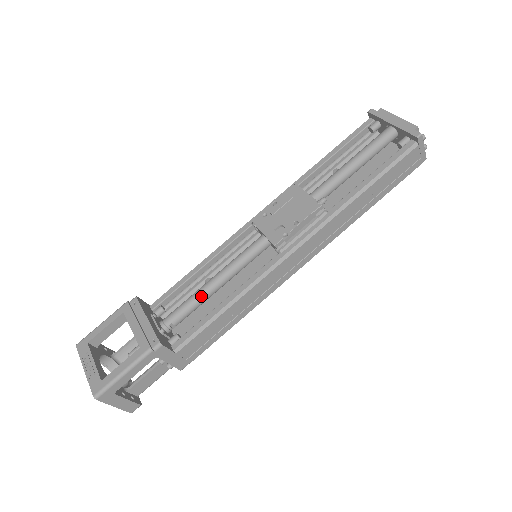
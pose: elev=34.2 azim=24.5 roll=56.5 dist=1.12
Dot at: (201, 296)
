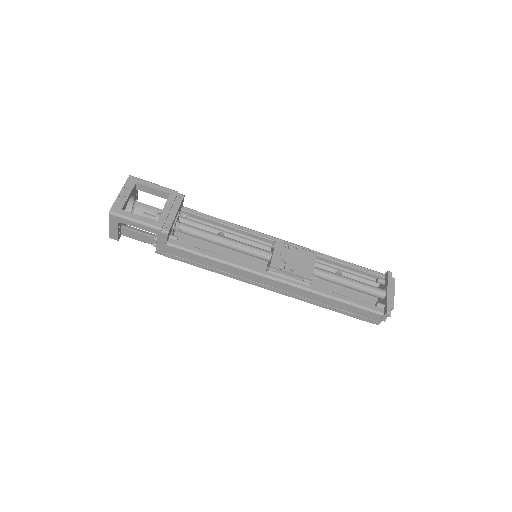
Dot at: (210, 237)
